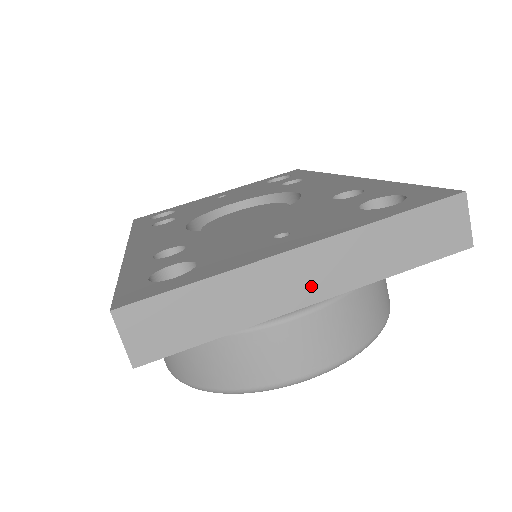
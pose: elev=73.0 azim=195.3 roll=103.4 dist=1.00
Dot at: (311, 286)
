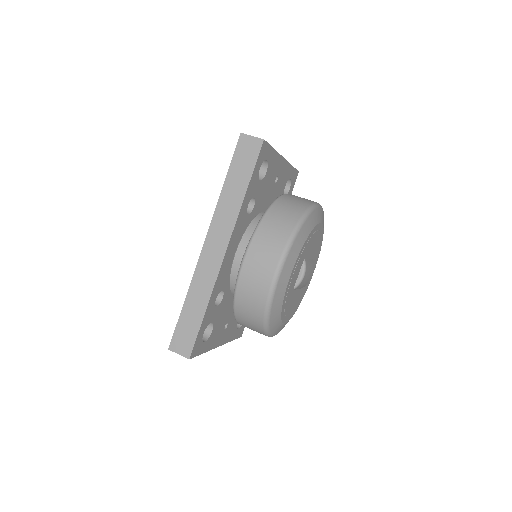
Dot at: occluded
